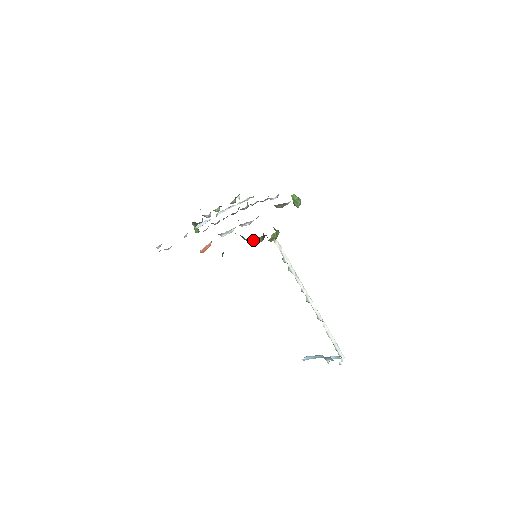
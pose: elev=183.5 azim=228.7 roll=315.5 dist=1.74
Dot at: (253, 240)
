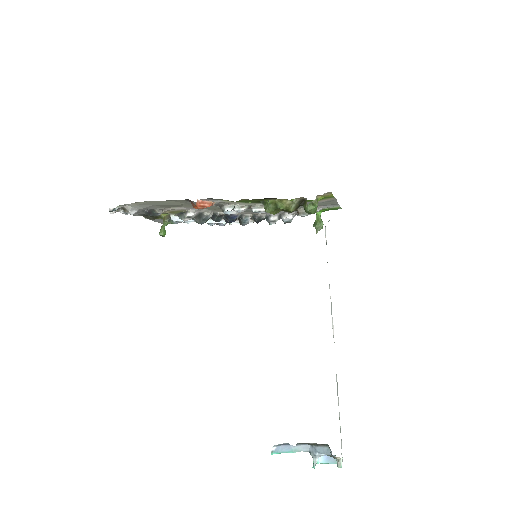
Dot at: (282, 205)
